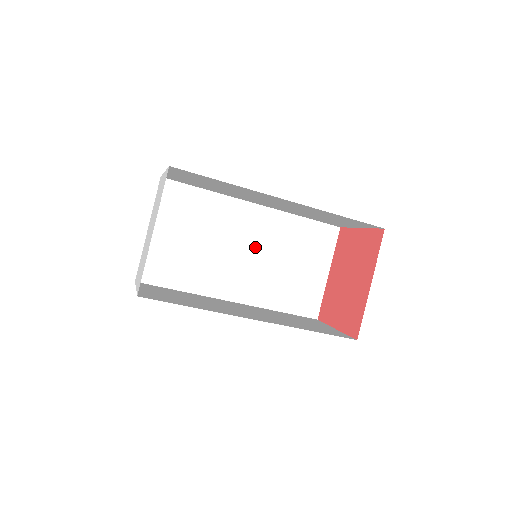
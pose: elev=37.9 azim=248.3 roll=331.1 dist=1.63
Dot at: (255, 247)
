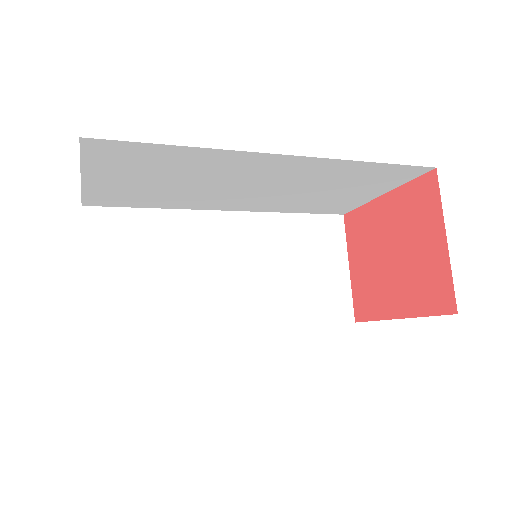
Dot at: (271, 184)
